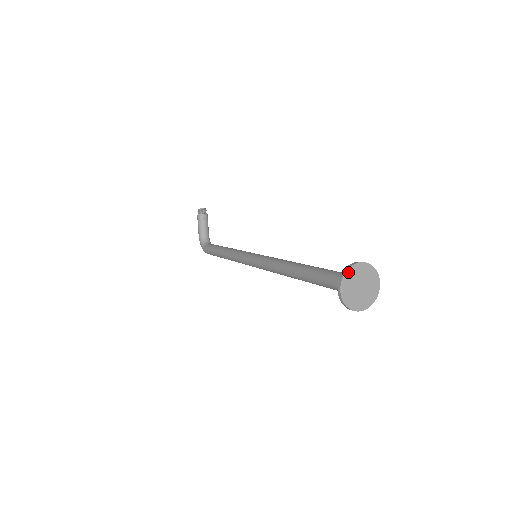
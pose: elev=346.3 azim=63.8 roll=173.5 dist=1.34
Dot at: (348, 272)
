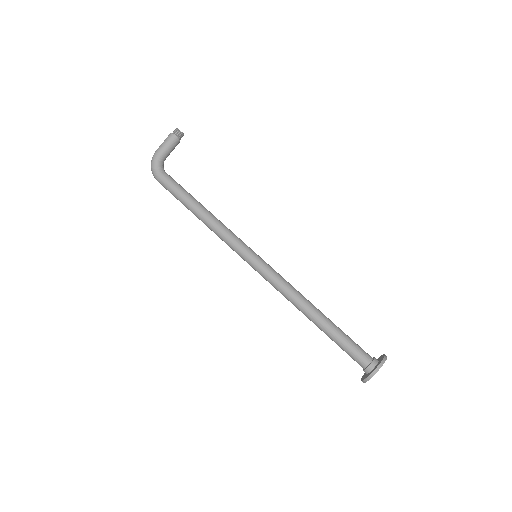
Dot at: occluded
